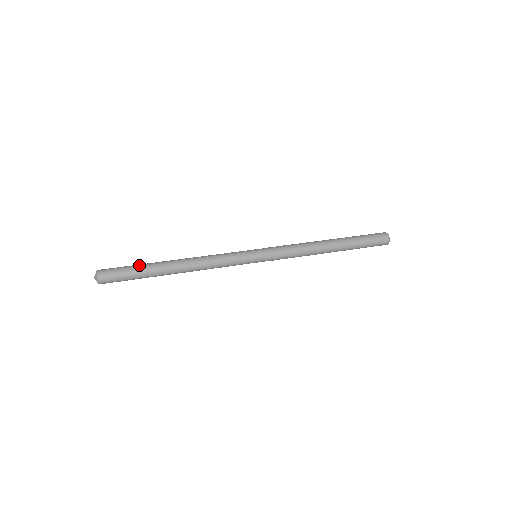
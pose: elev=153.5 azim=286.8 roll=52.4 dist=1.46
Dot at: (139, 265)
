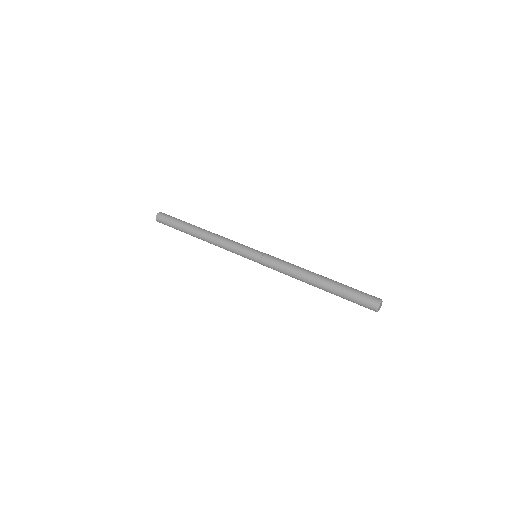
Dot at: (179, 222)
